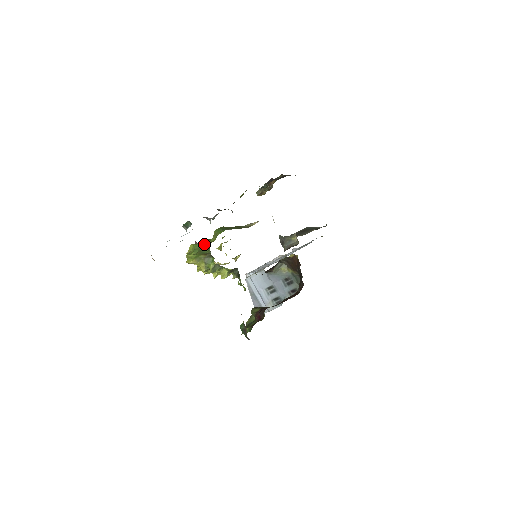
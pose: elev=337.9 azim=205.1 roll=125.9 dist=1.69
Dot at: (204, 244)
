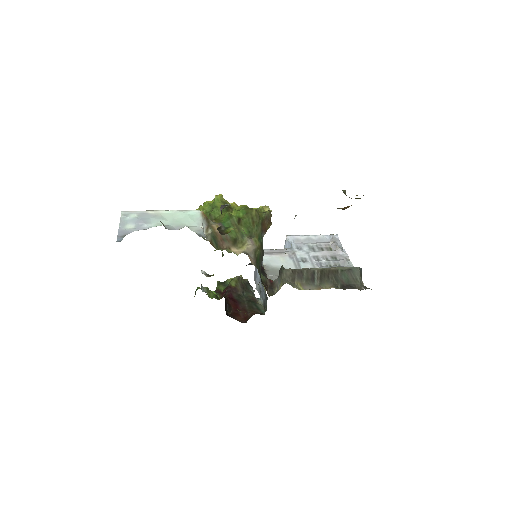
Dot at: (213, 213)
